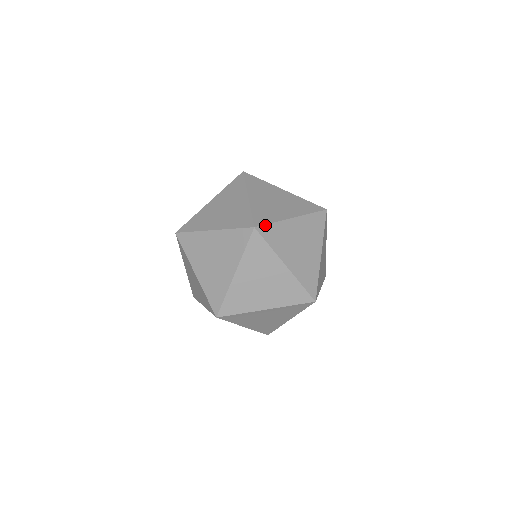
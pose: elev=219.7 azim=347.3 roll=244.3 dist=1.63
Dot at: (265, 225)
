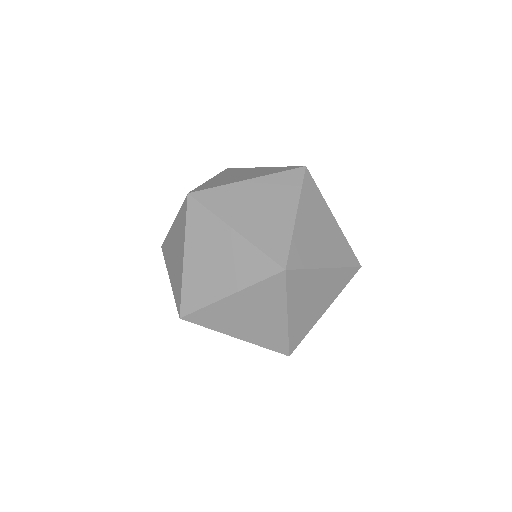
Dot at: (204, 190)
